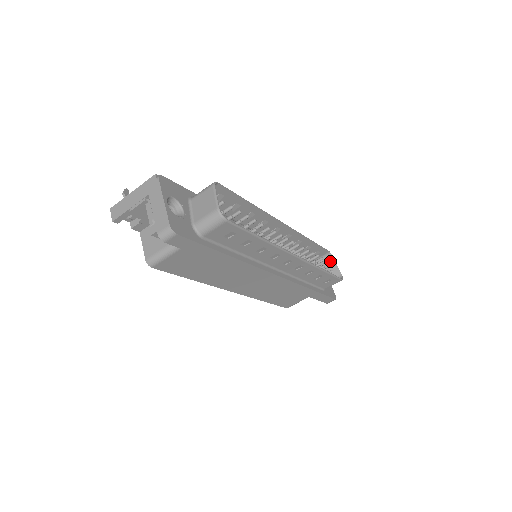
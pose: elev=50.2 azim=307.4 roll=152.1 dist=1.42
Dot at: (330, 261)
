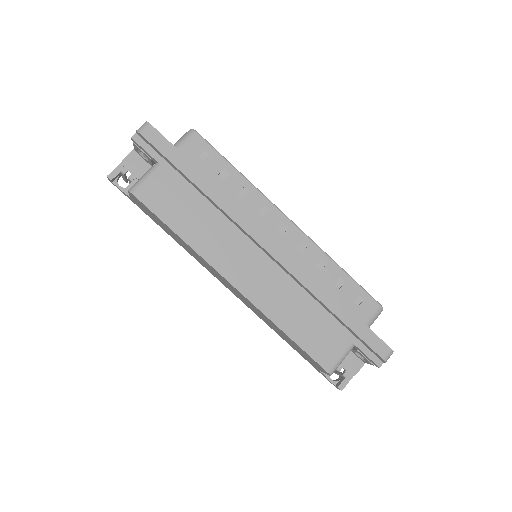
Dot at: occluded
